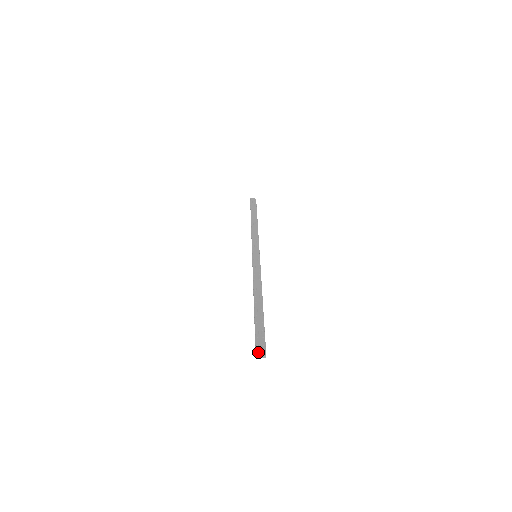
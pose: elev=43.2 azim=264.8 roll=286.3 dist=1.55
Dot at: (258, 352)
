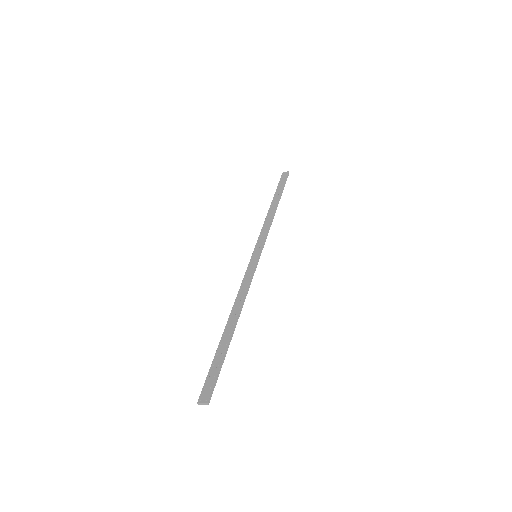
Dot at: (200, 398)
